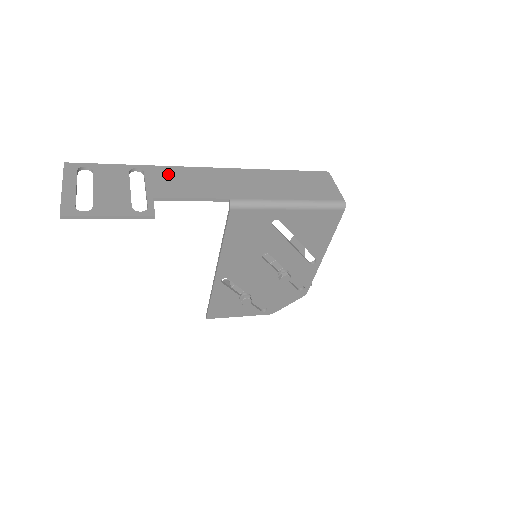
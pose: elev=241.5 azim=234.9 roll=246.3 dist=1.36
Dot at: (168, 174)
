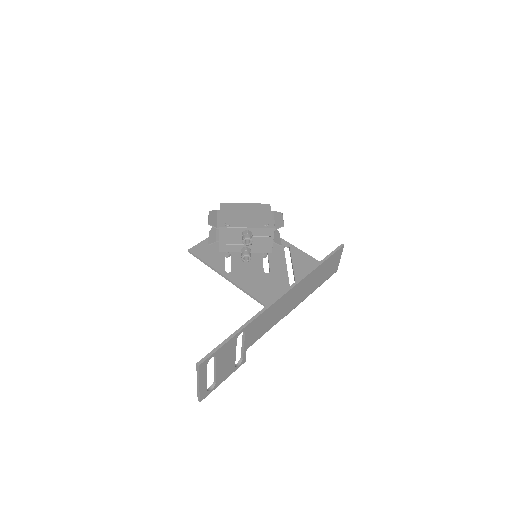
Dot at: (258, 323)
